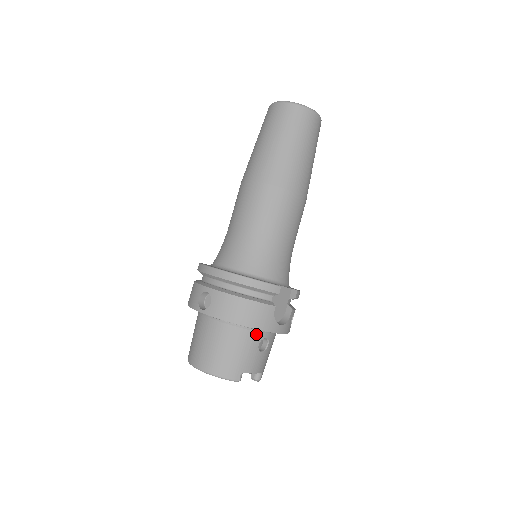
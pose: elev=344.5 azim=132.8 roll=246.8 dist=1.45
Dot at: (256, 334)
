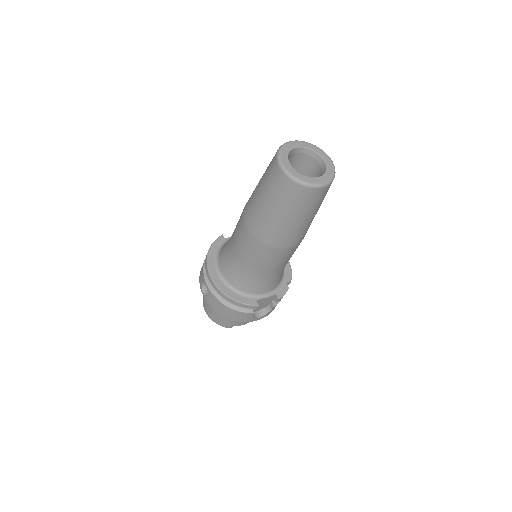
Dot at: occluded
